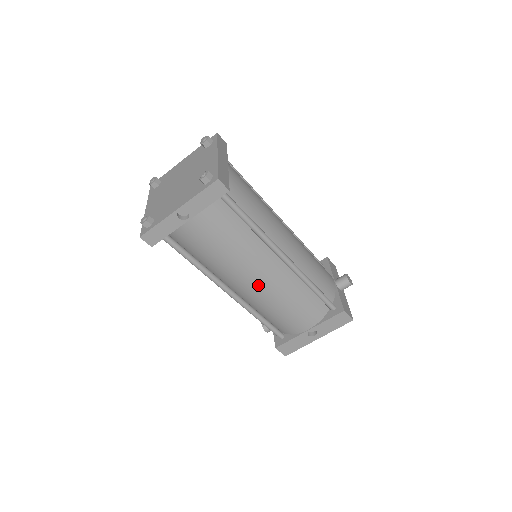
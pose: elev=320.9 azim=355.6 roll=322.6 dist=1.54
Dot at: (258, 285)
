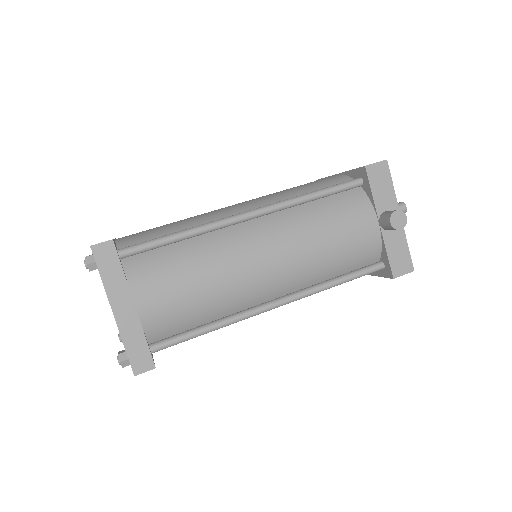
Dot at: occluded
